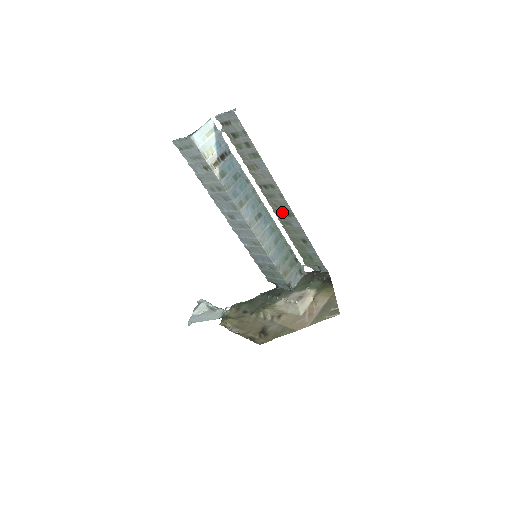
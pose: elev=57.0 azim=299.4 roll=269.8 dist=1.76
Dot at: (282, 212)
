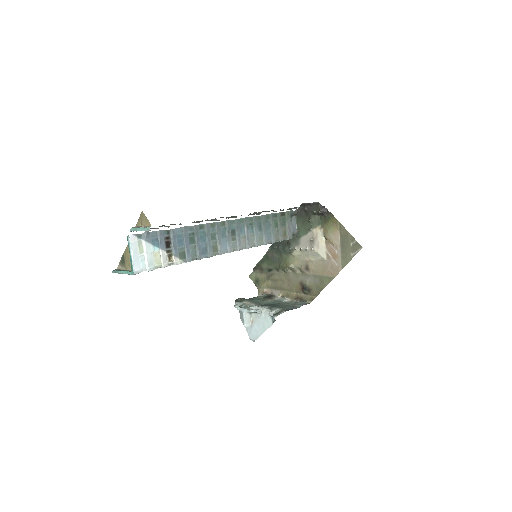
Dot at: occluded
